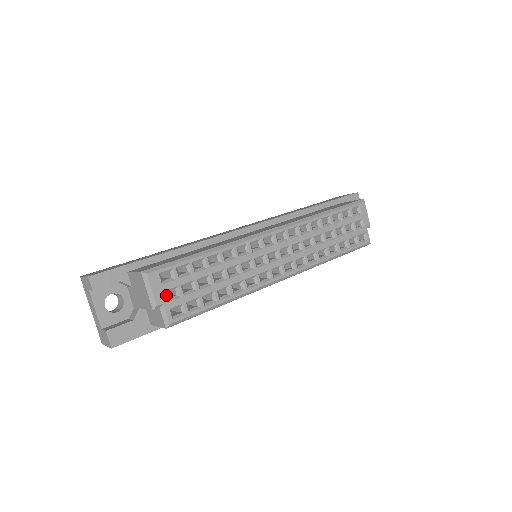
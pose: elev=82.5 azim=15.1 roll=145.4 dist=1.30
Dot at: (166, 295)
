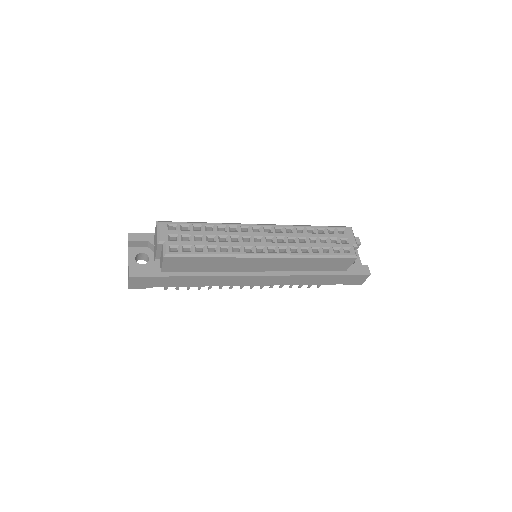
Dot at: (169, 238)
